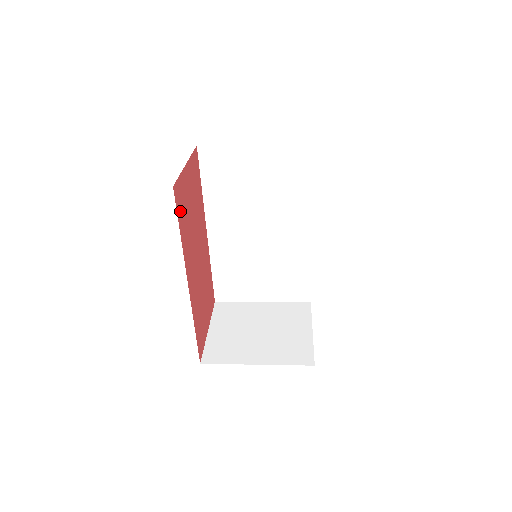
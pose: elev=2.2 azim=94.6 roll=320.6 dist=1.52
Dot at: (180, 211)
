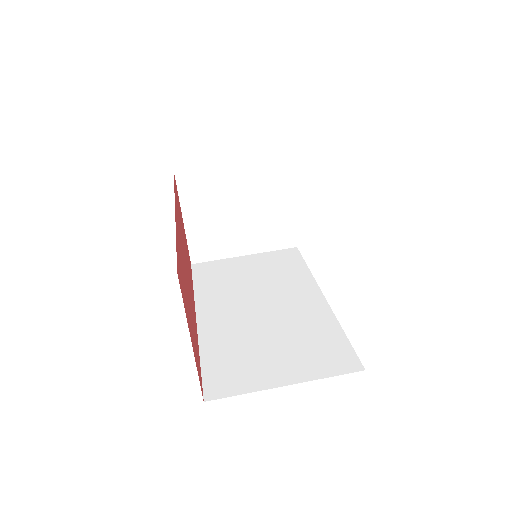
Dot at: occluded
